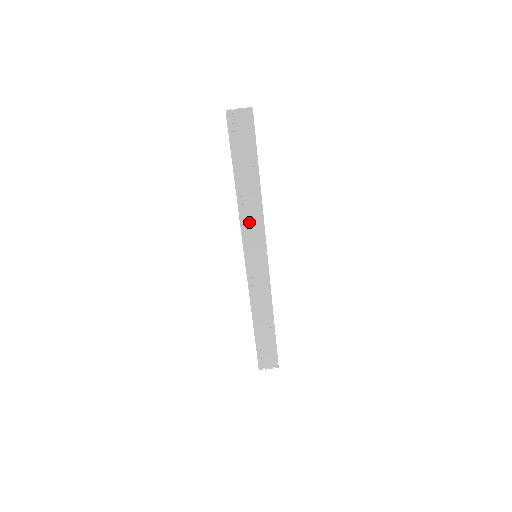
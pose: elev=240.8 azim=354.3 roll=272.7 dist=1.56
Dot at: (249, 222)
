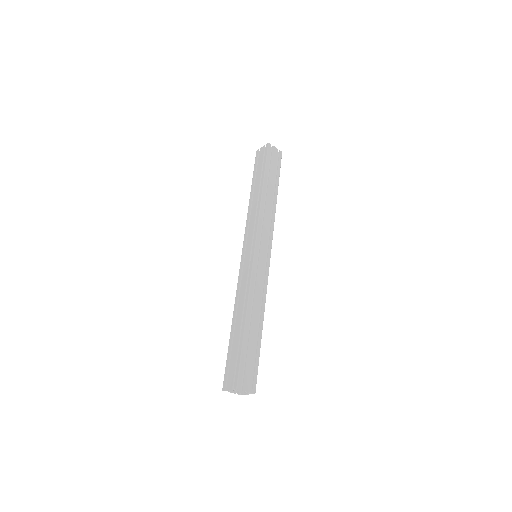
Dot at: (265, 217)
